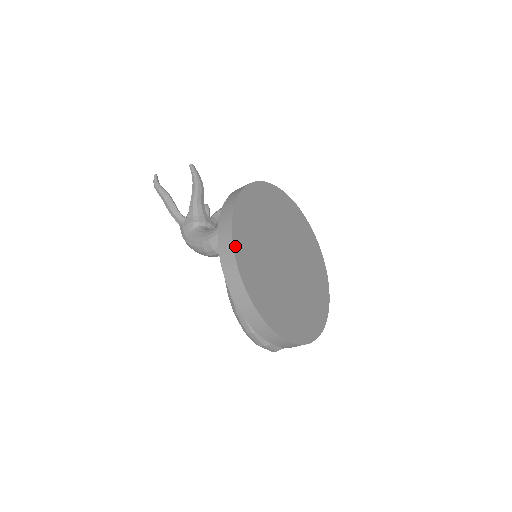
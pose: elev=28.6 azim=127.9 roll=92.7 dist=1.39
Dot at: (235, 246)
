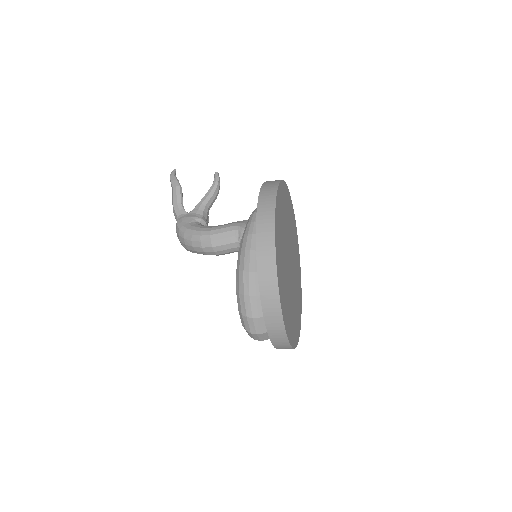
Dot at: (276, 203)
